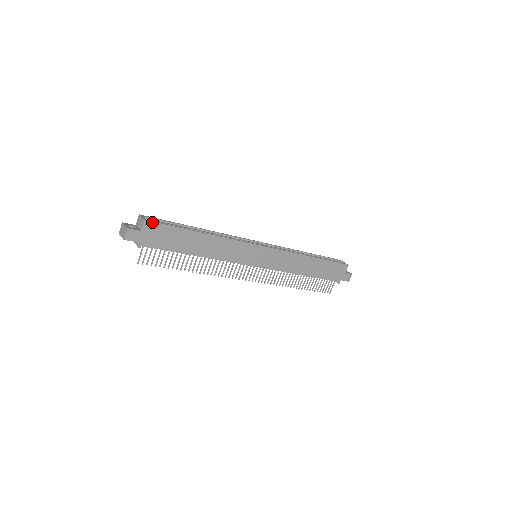
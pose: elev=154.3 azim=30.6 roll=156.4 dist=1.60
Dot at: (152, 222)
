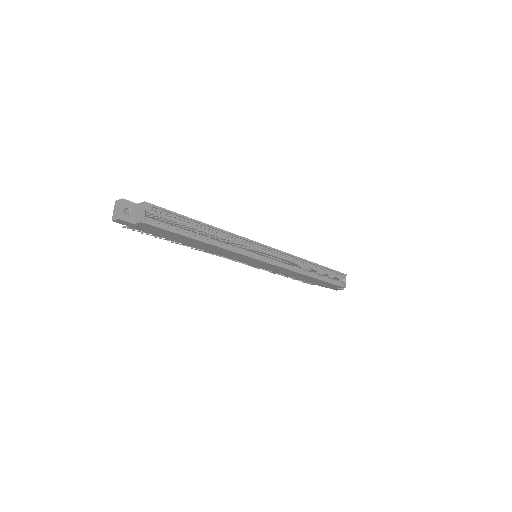
Dot at: (150, 224)
